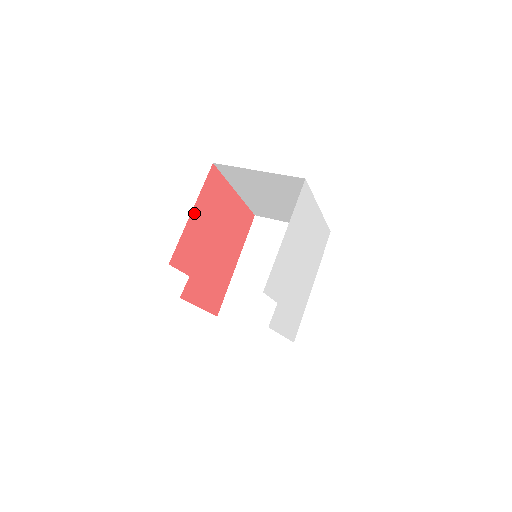
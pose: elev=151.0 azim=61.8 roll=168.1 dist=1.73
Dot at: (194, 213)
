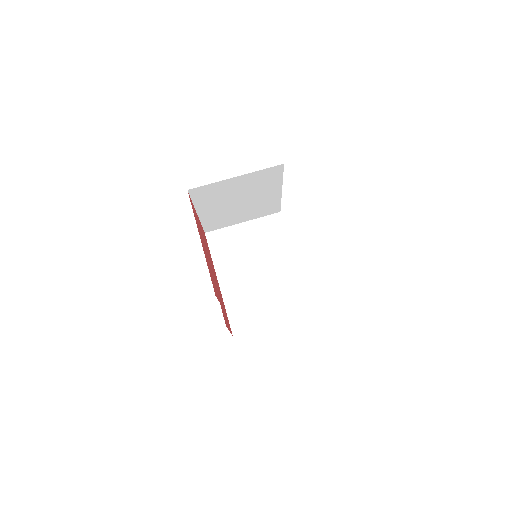
Dot at: (201, 241)
